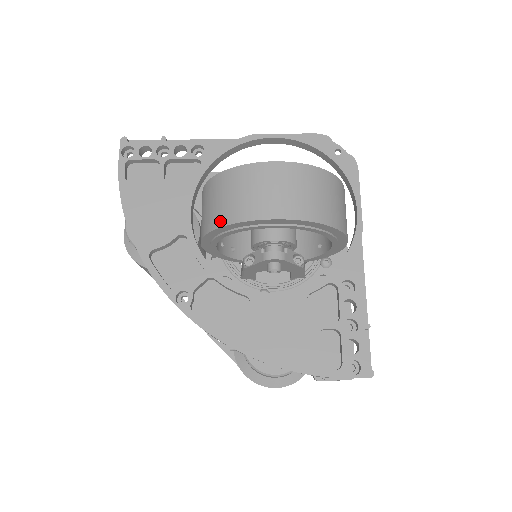
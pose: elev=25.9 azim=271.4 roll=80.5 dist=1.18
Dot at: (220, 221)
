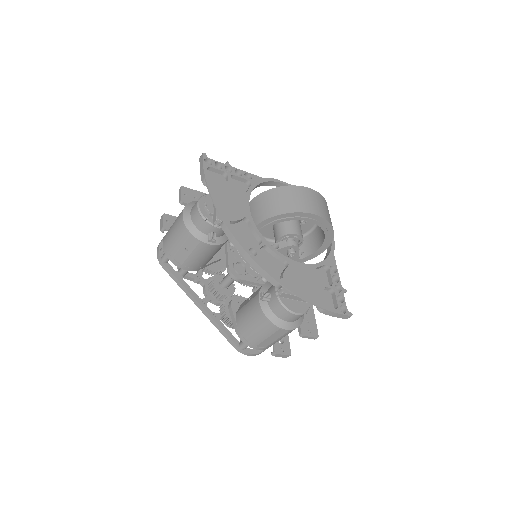
Dot at: (283, 210)
